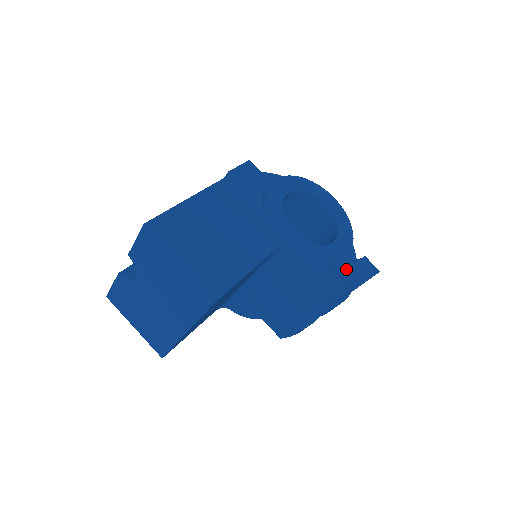
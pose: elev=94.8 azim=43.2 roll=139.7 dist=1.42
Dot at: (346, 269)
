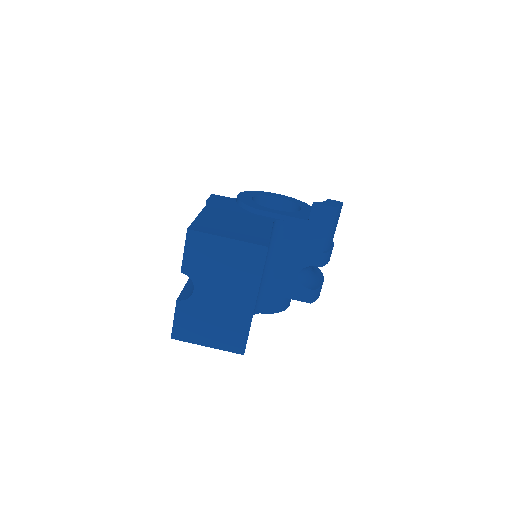
Dot at: (325, 204)
